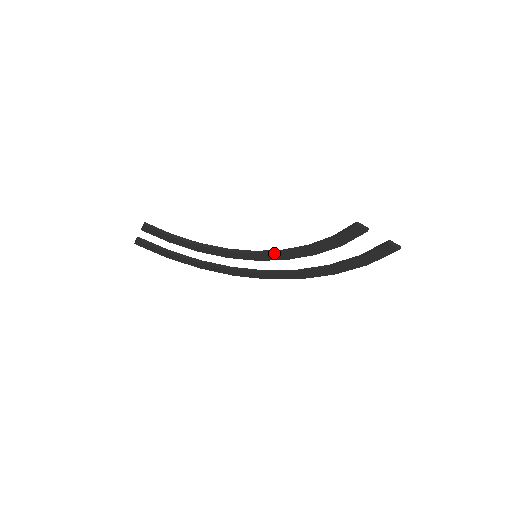
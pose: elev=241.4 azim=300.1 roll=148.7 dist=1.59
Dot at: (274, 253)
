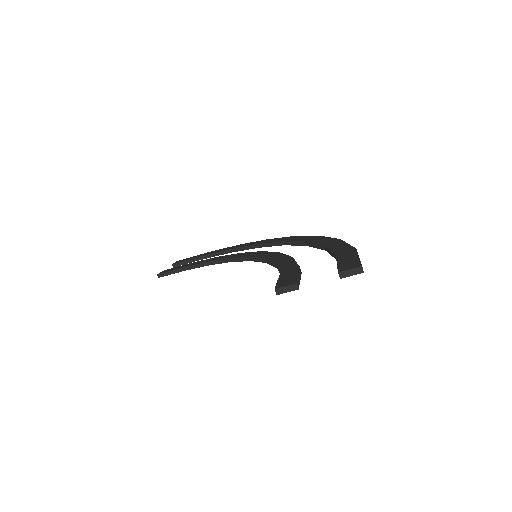
Dot at: (262, 262)
